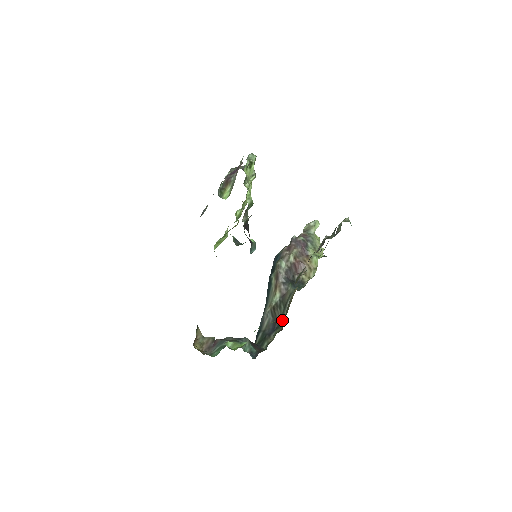
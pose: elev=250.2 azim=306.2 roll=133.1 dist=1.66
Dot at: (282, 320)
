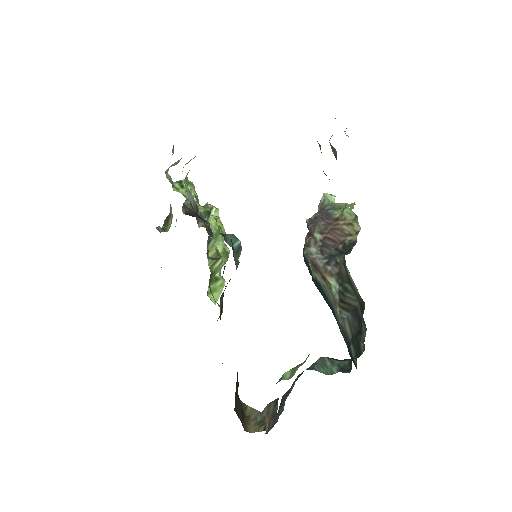
Dot at: (359, 298)
